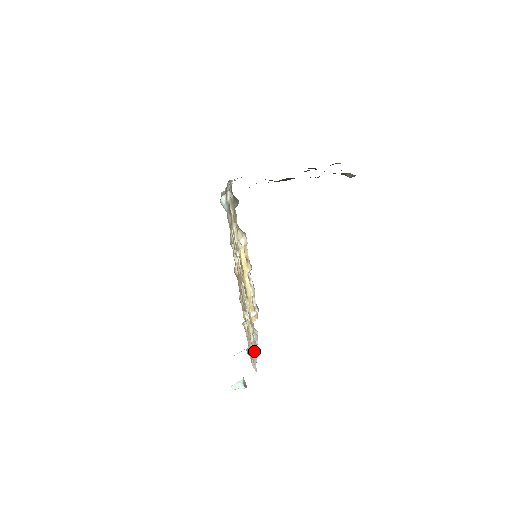
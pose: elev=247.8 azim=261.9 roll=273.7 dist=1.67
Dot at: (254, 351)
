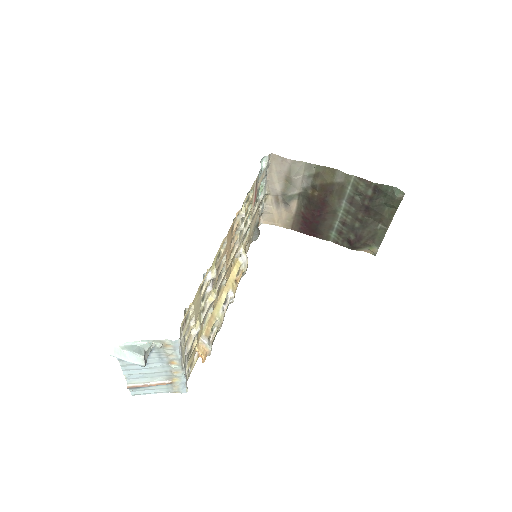
Dot at: (183, 354)
